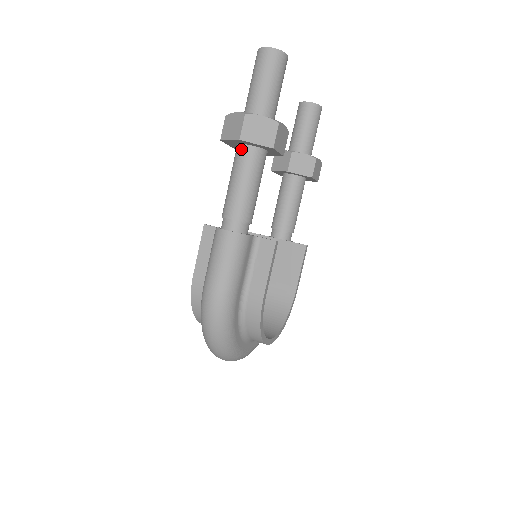
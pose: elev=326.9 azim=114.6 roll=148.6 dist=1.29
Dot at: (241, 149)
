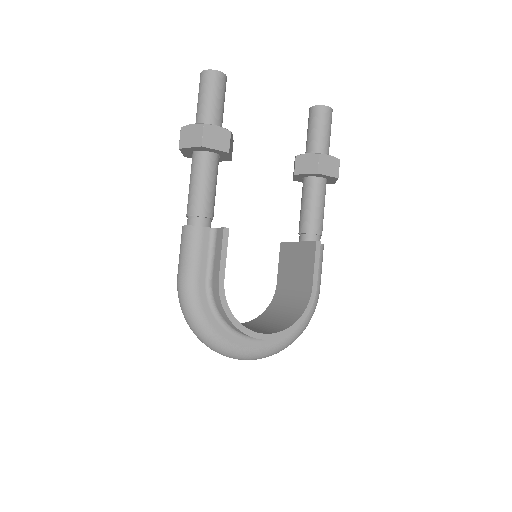
Dot at: (192, 157)
